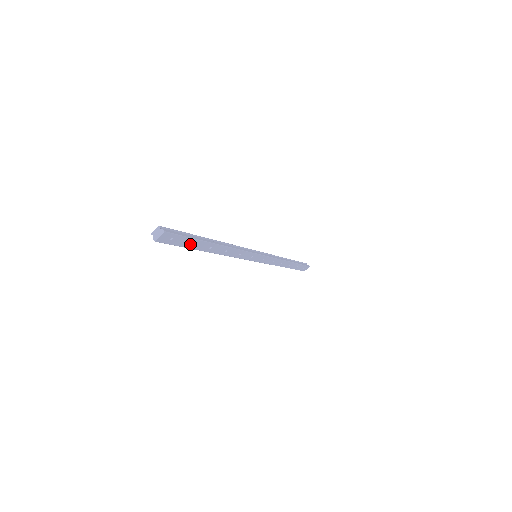
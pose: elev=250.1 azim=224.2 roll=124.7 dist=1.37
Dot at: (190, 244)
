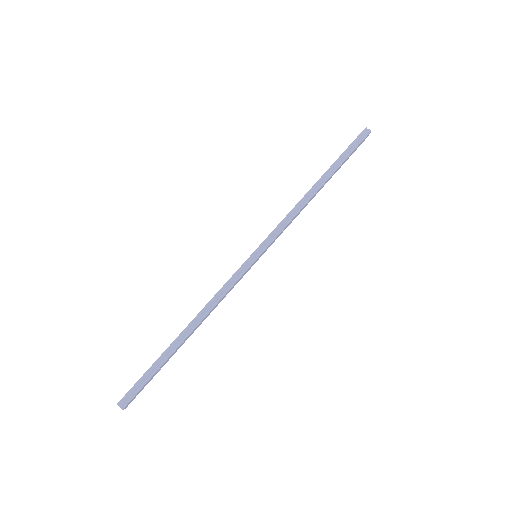
Dot at: (159, 370)
